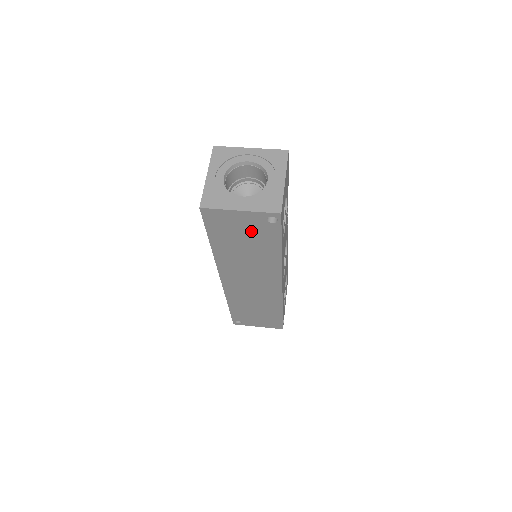
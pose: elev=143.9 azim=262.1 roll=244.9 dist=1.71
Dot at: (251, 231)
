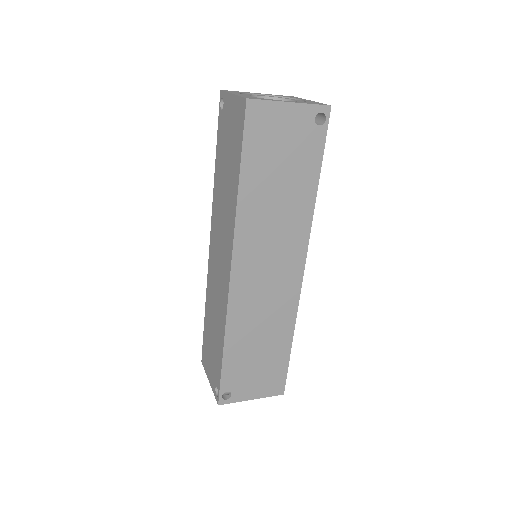
Dot at: (293, 145)
